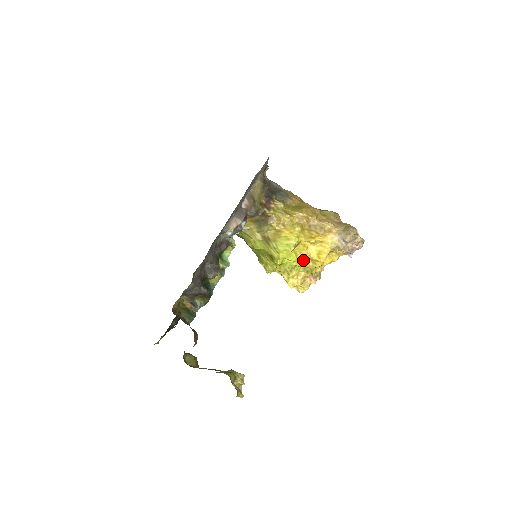
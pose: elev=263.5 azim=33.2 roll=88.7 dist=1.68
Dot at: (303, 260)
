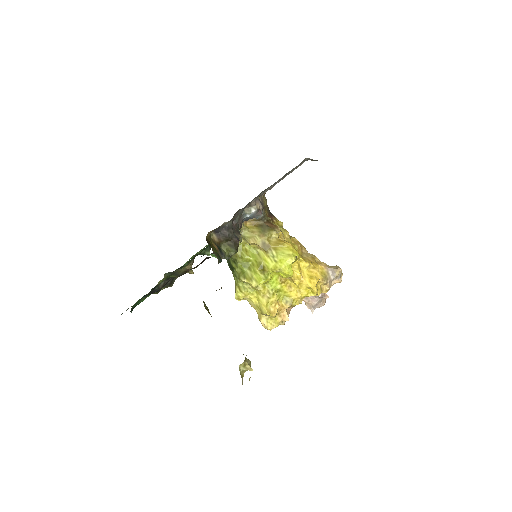
Dot at: (288, 285)
